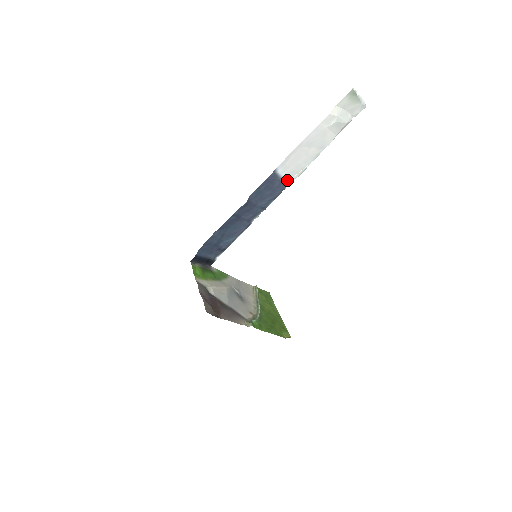
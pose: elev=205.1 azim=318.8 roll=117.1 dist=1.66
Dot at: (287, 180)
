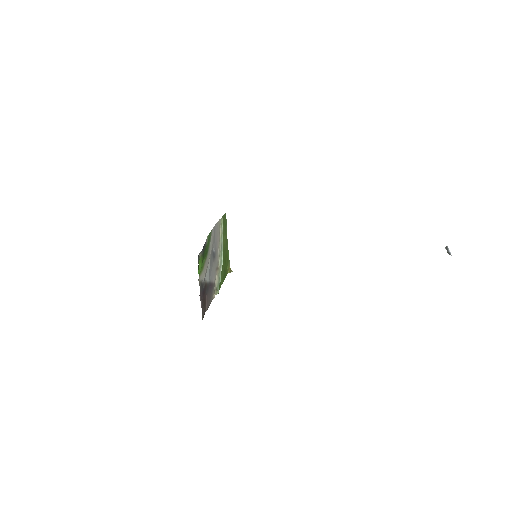
Dot at: occluded
